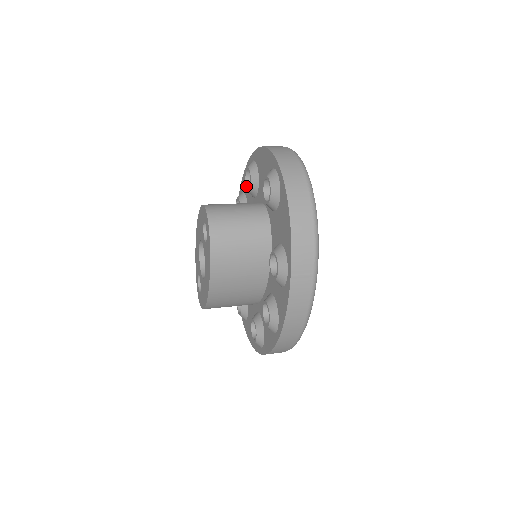
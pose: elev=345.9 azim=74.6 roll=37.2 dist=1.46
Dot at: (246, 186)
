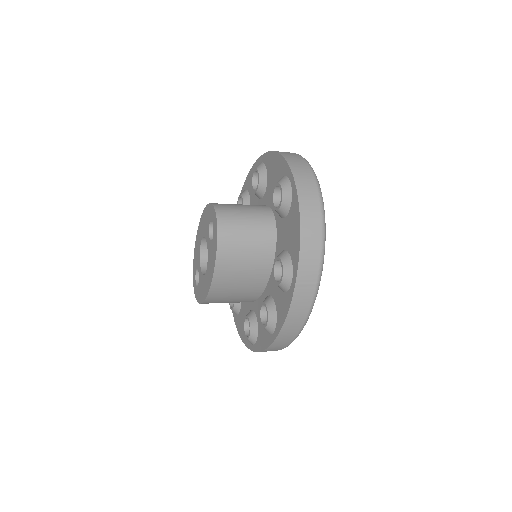
Dot at: (252, 186)
